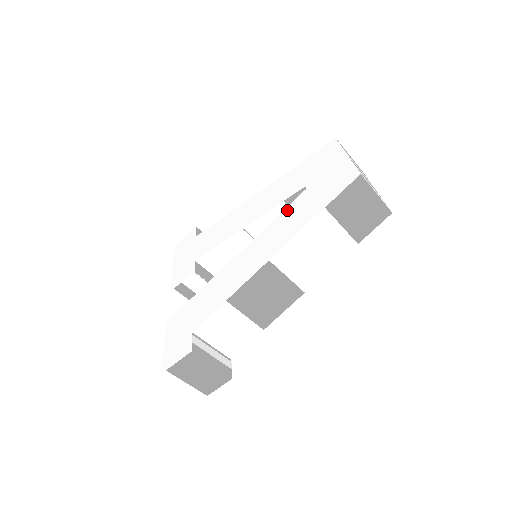
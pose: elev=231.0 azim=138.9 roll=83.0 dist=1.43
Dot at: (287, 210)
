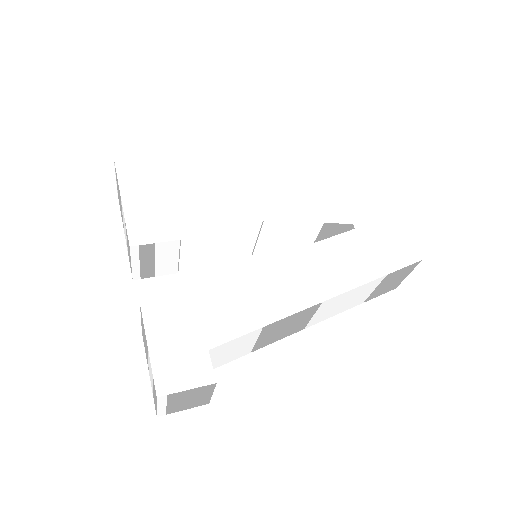
Dot at: (334, 242)
